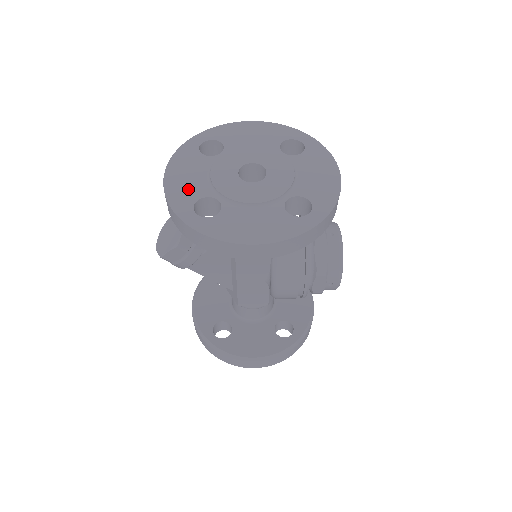
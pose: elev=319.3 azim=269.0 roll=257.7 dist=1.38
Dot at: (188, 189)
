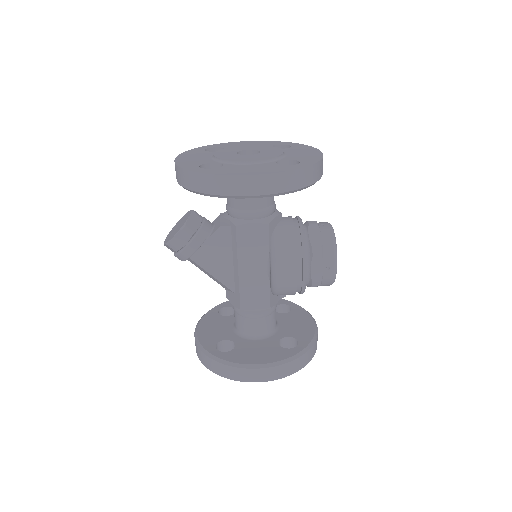
Dot at: (195, 161)
